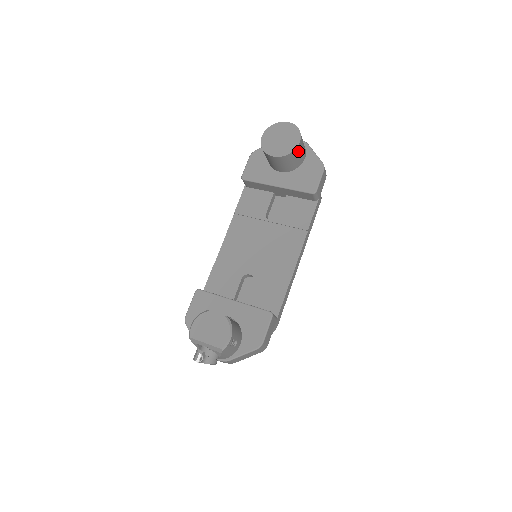
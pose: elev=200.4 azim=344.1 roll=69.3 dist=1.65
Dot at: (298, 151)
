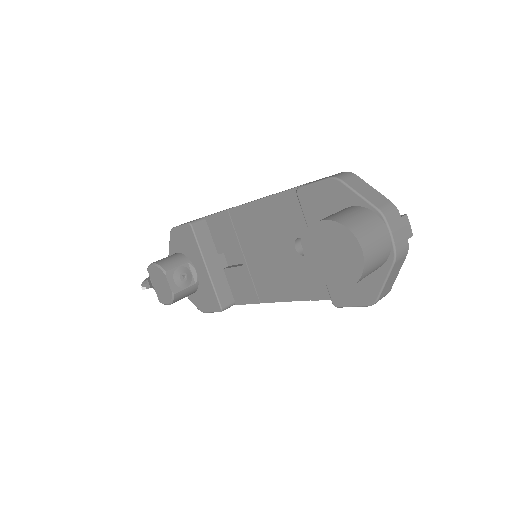
Dot at: occluded
